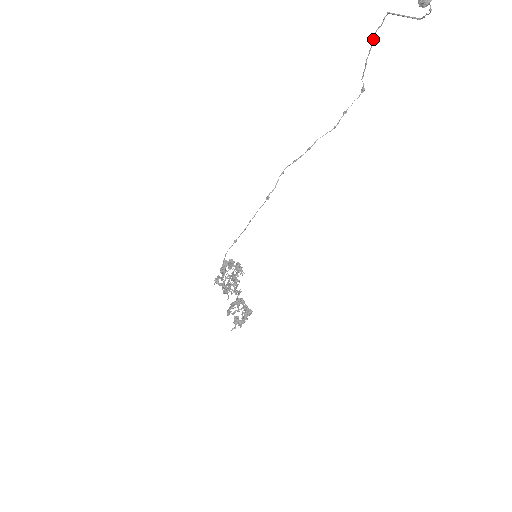
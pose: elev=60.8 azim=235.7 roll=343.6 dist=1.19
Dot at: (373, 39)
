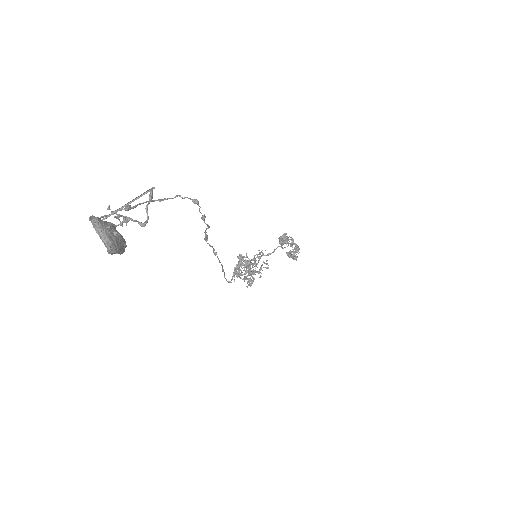
Dot at: (127, 210)
